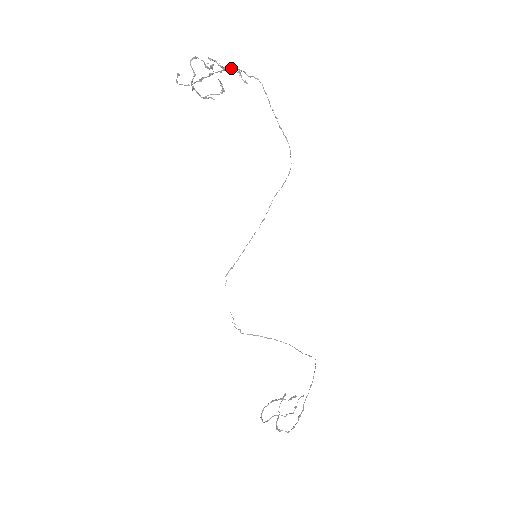
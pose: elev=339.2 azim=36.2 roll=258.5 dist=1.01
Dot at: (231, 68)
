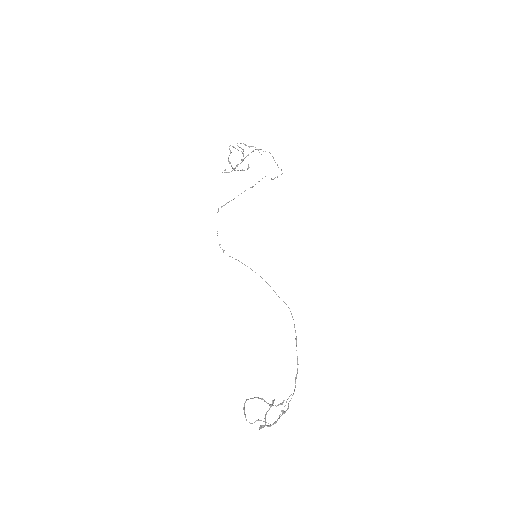
Dot at: (253, 146)
